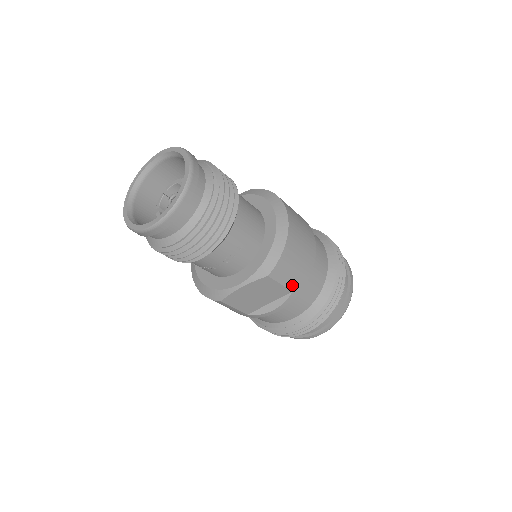
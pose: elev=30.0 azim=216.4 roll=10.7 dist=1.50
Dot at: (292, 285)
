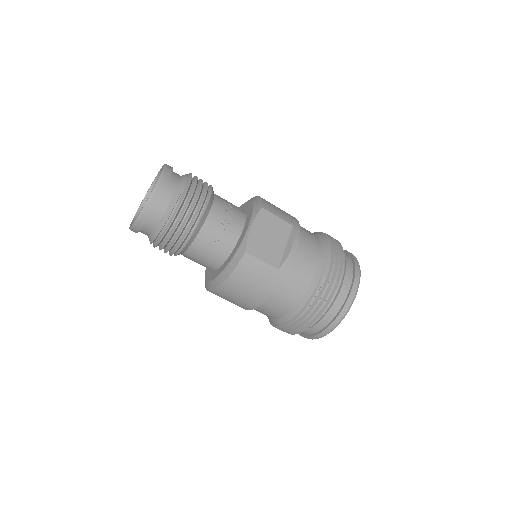
Dot at: (288, 220)
